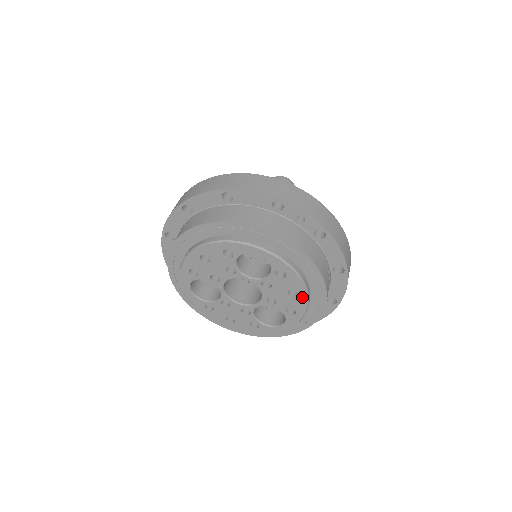
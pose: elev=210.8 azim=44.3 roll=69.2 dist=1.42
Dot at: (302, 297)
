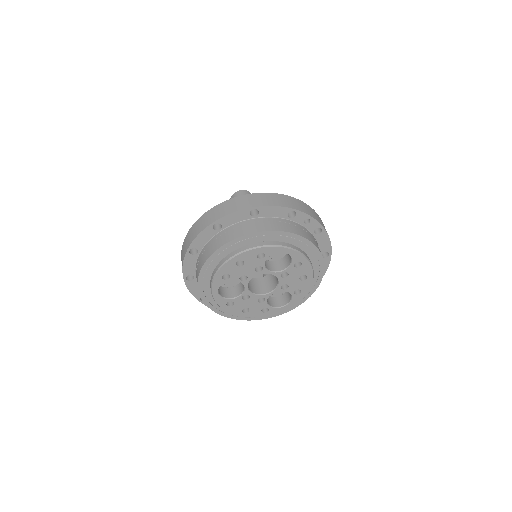
Dot at: (309, 279)
